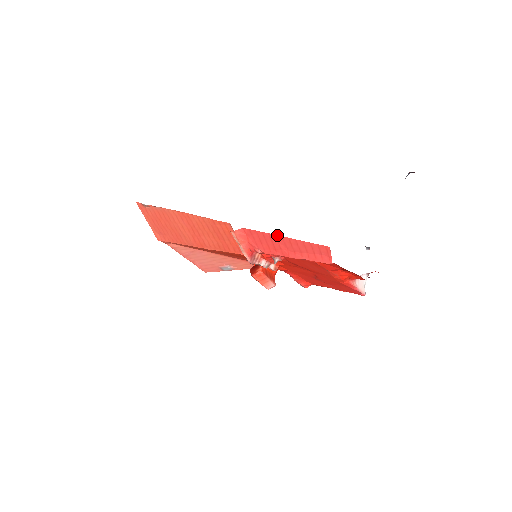
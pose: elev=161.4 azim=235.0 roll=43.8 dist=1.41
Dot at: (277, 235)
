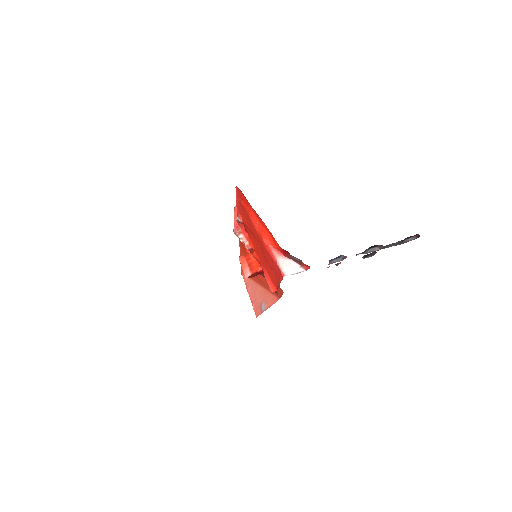
Dot at: occluded
